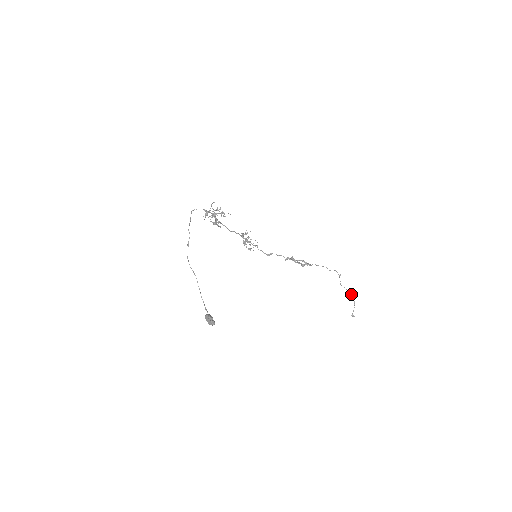
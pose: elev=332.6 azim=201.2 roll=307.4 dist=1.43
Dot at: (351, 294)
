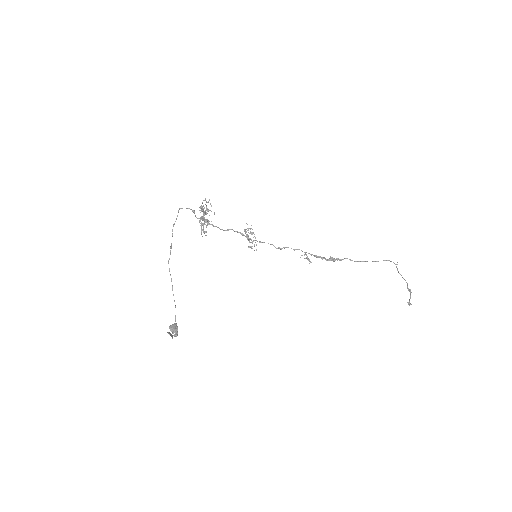
Dot at: (407, 286)
